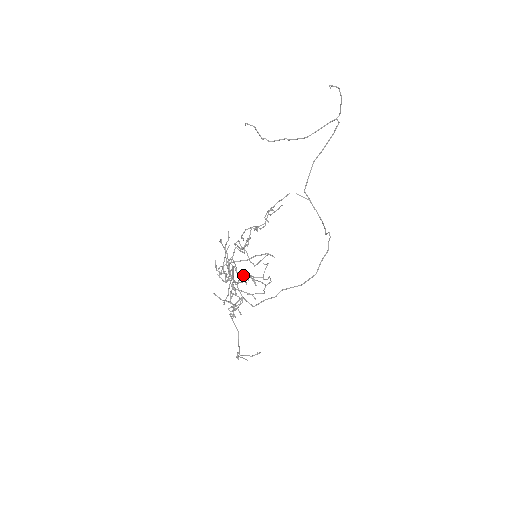
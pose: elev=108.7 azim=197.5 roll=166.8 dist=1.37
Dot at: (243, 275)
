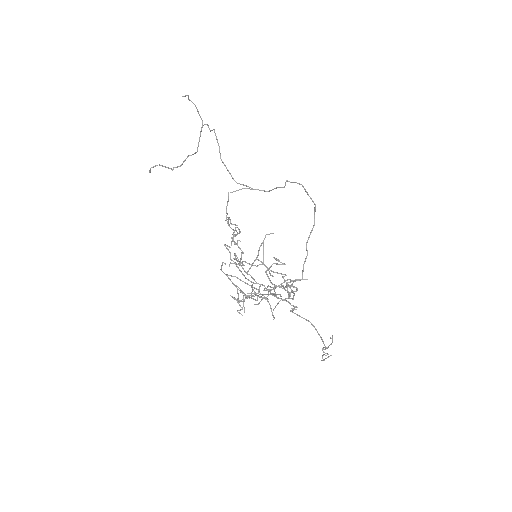
Dot at: (267, 269)
